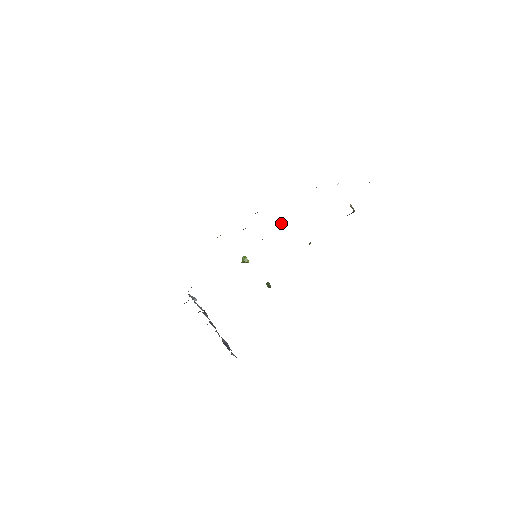
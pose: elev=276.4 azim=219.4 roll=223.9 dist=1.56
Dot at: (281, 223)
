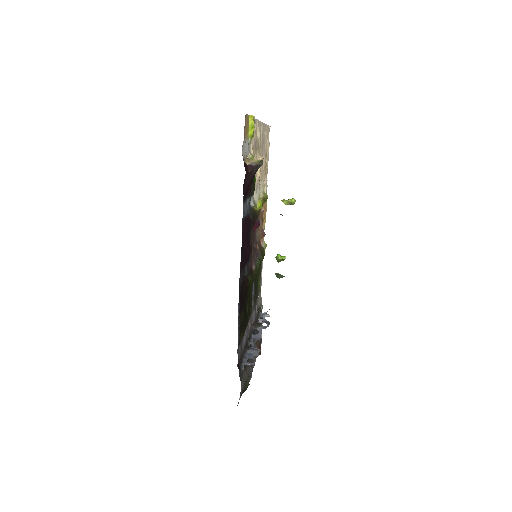
Dot at: (285, 204)
